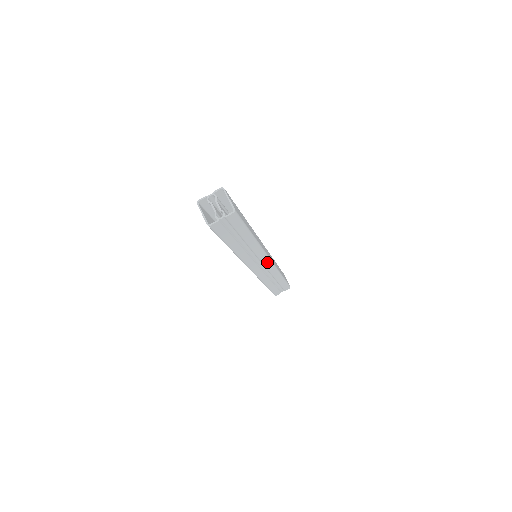
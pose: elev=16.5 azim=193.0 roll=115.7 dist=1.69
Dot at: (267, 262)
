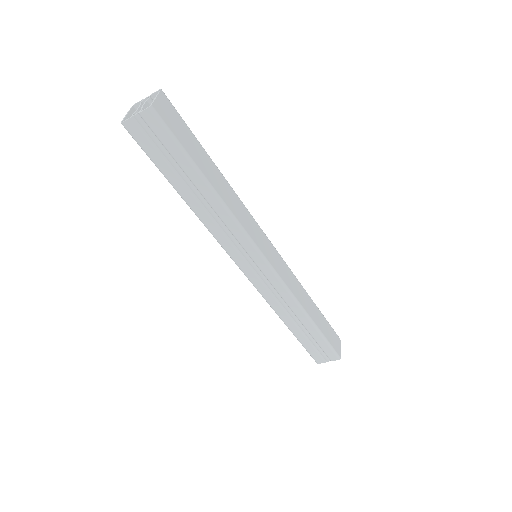
Dot at: (263, 264)
